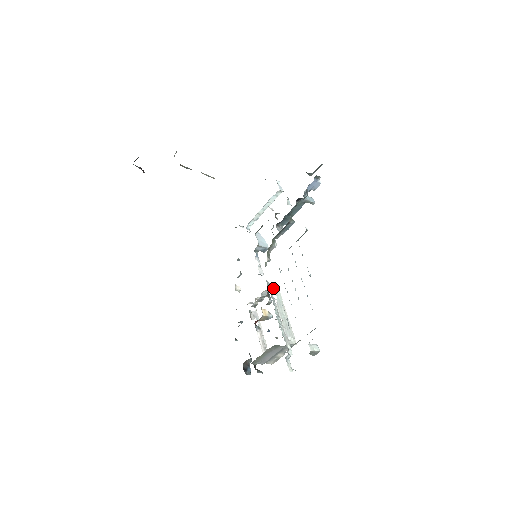
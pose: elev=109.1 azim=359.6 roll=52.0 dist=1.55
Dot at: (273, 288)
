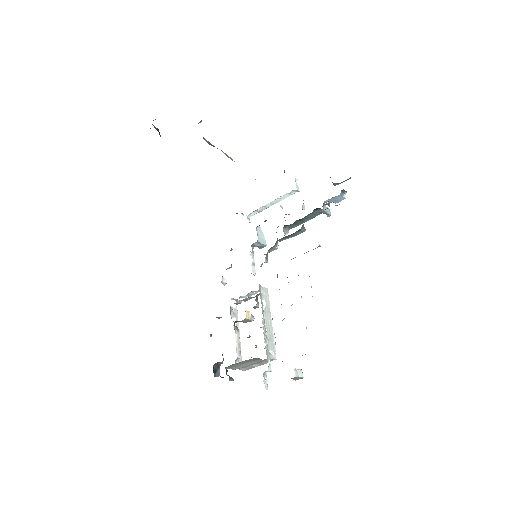
Dot at: (263, 292)
